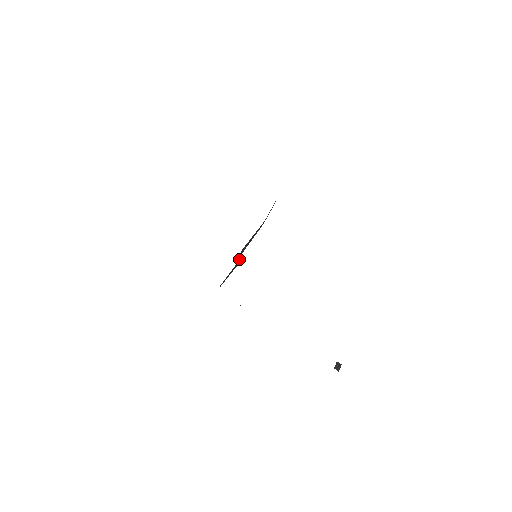
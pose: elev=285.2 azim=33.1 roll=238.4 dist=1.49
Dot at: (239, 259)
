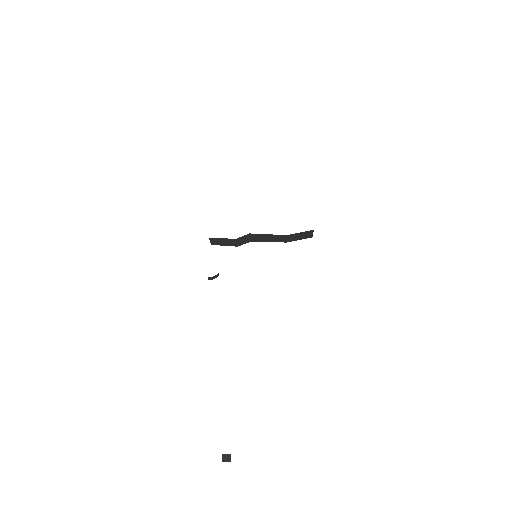
Dot at: (243, 242)
